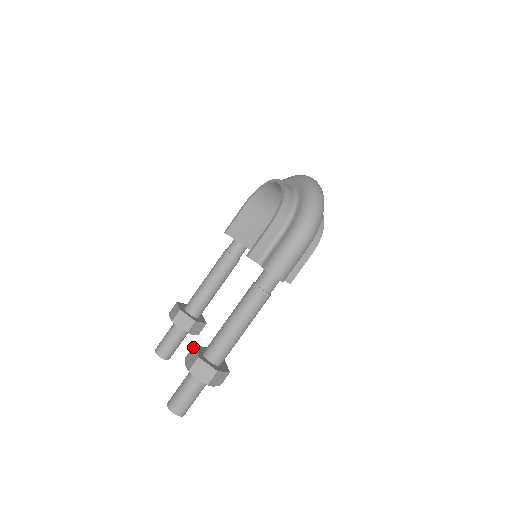
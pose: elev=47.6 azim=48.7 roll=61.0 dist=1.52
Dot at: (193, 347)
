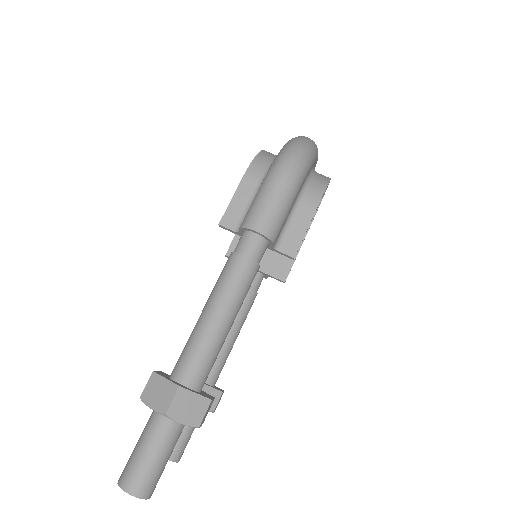
Dot at: occluded
